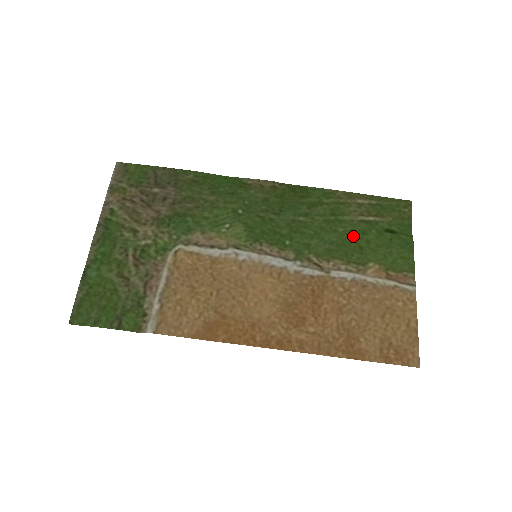
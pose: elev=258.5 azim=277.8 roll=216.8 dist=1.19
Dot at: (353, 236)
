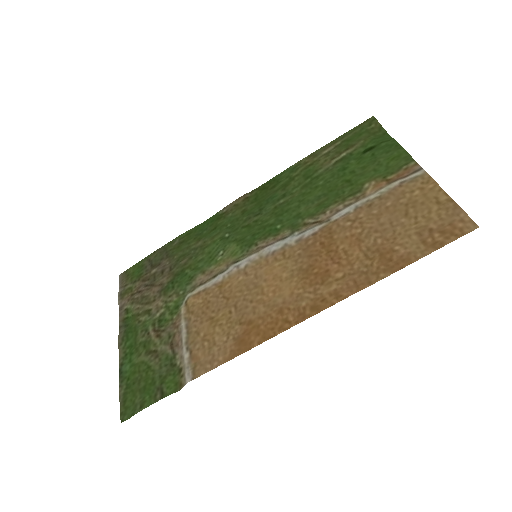
Dot at: (335, 179)
